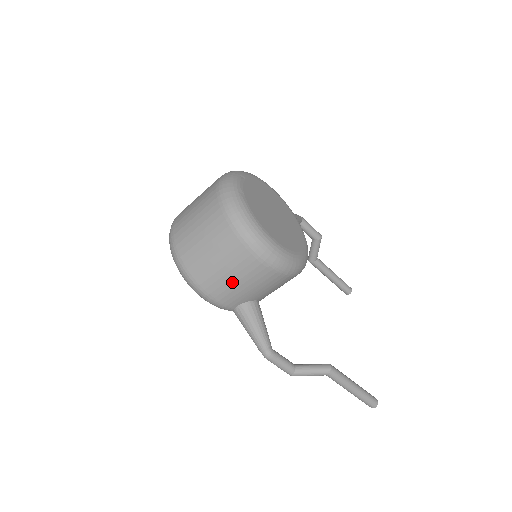
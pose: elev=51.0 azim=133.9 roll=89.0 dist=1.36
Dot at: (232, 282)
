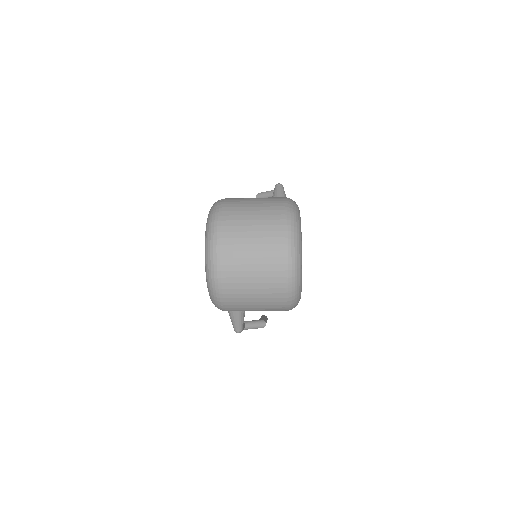
Dot at: occluded
